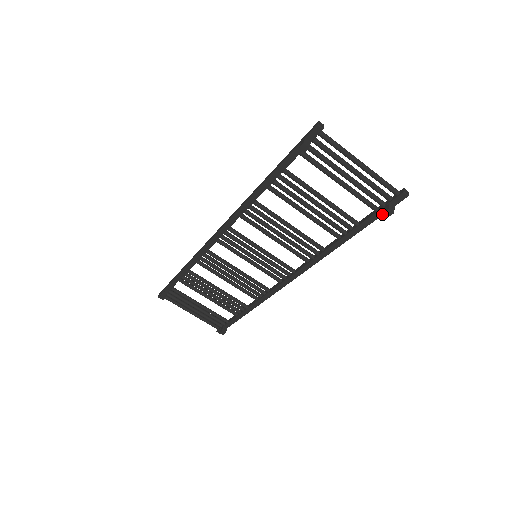
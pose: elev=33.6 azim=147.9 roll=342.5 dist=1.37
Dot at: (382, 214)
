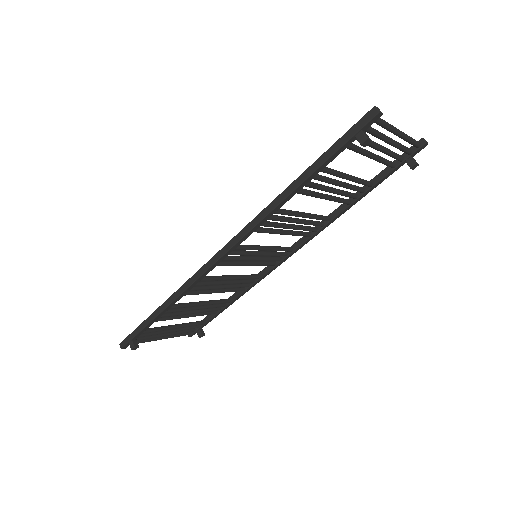
Dot at: occluded
